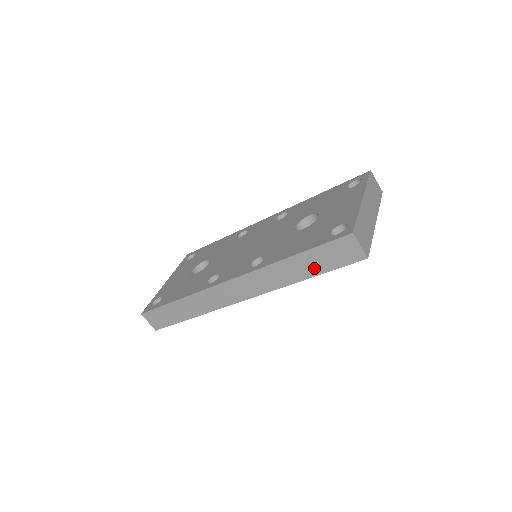
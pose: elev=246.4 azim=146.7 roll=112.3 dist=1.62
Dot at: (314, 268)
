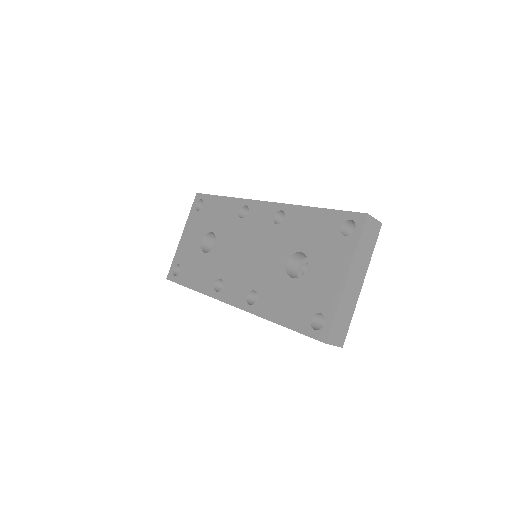
Dot at: occluded
